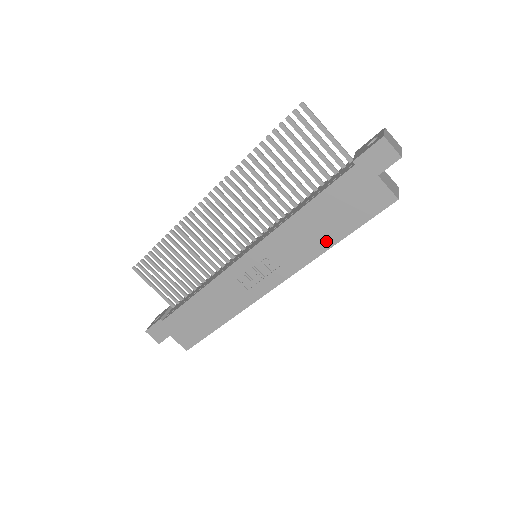
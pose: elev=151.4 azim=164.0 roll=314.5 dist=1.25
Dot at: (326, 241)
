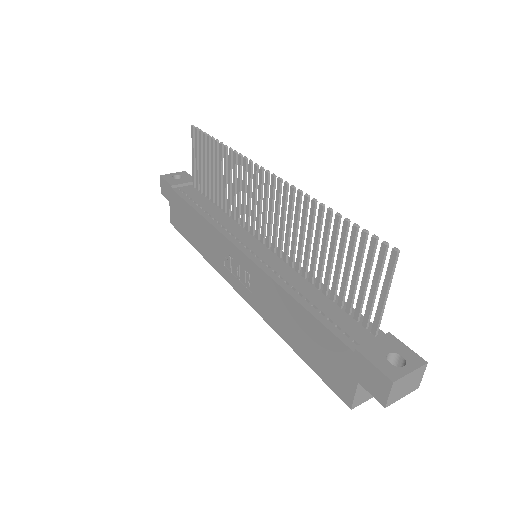
Dot at: (288, 336)
